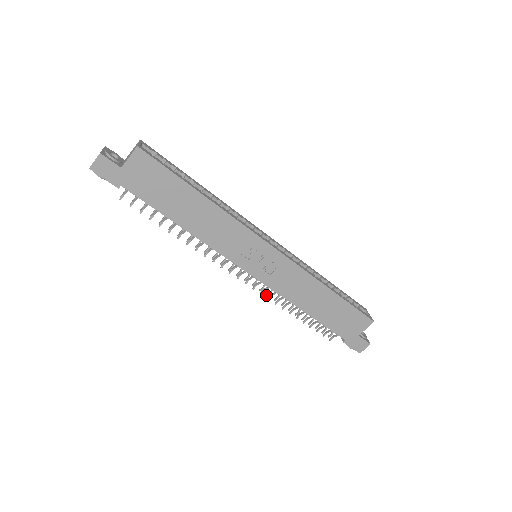
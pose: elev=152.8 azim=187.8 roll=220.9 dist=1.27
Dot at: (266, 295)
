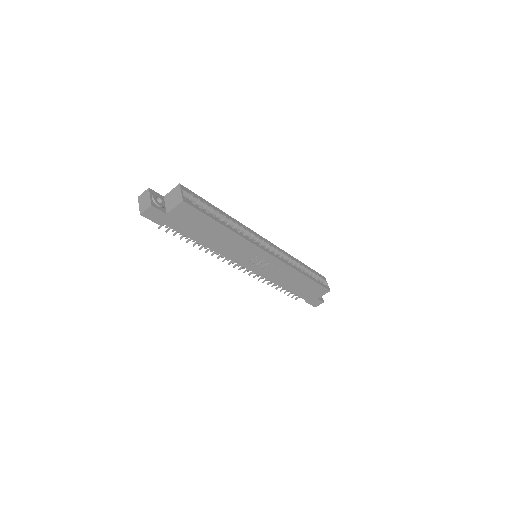
Dot at: occluded
